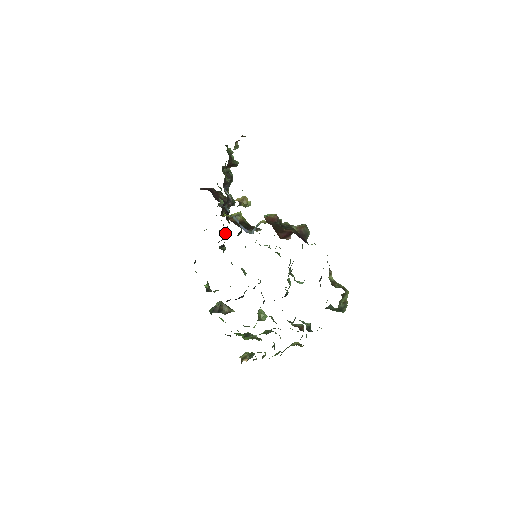
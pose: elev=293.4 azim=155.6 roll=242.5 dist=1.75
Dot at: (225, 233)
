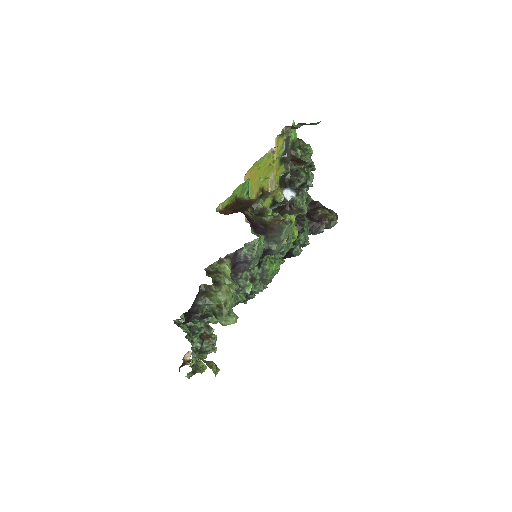
Dot at: (298, 248)
